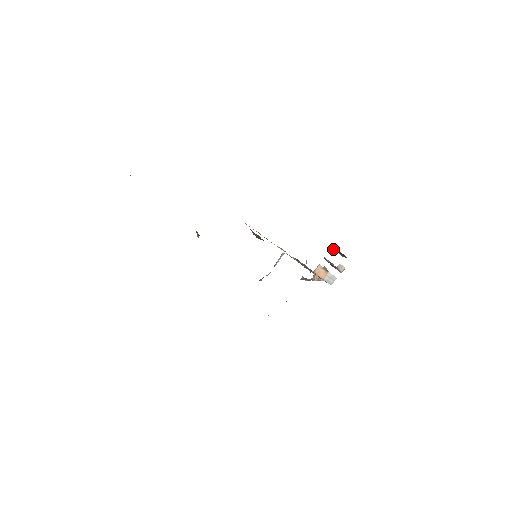
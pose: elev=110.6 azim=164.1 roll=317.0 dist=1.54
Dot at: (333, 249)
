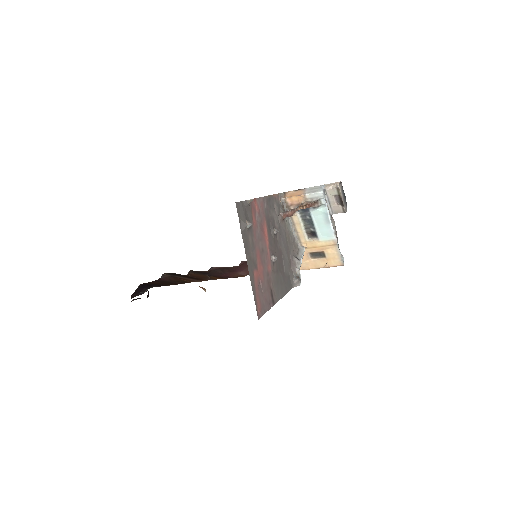
Dot at: occluded
